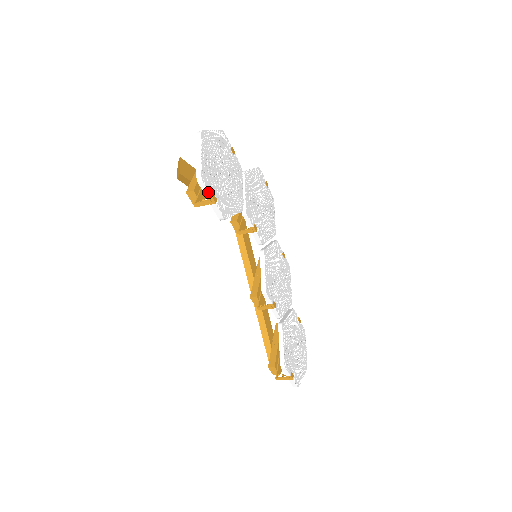
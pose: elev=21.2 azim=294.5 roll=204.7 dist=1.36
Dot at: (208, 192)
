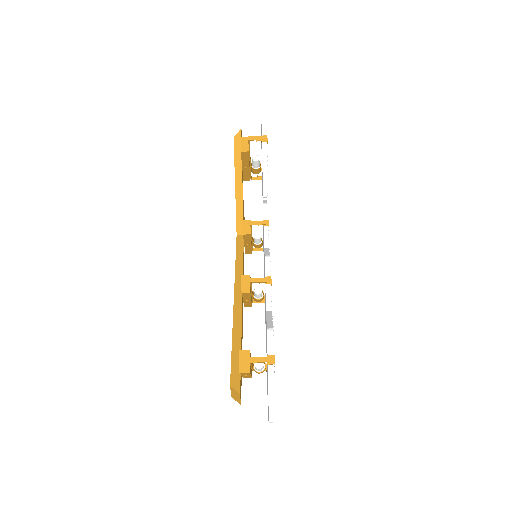
Dot at: (266, 131)
